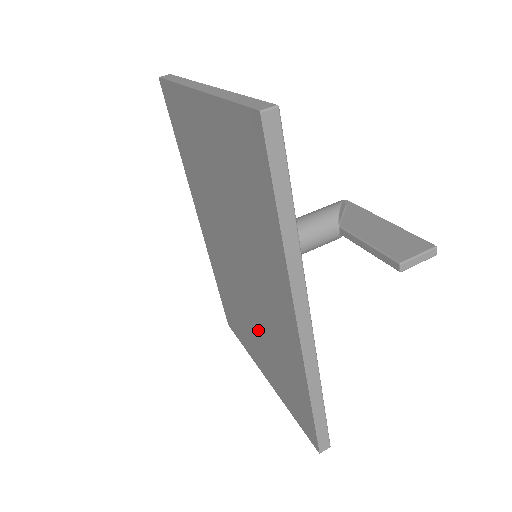
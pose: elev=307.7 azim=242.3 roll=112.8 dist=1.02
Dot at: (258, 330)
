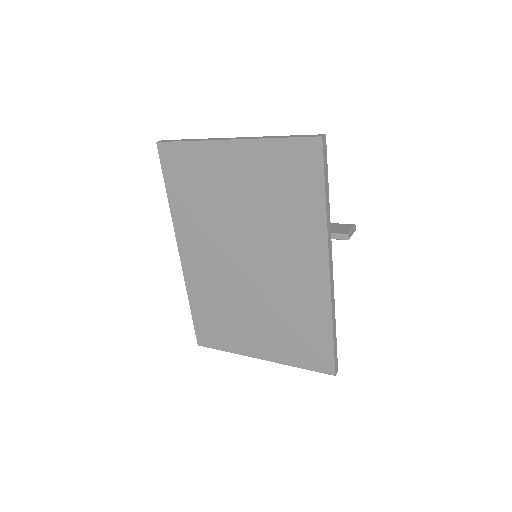
Dot at: (264, 312)
